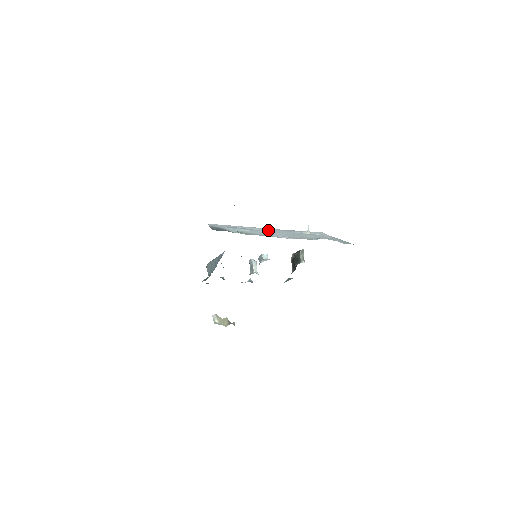
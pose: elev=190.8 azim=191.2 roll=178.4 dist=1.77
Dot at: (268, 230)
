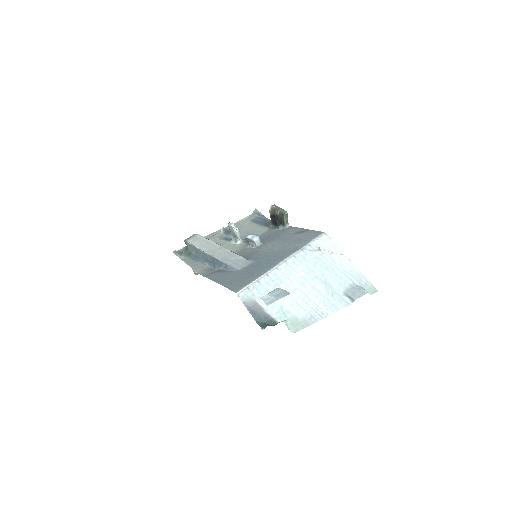
Dot at: (290, 274)
